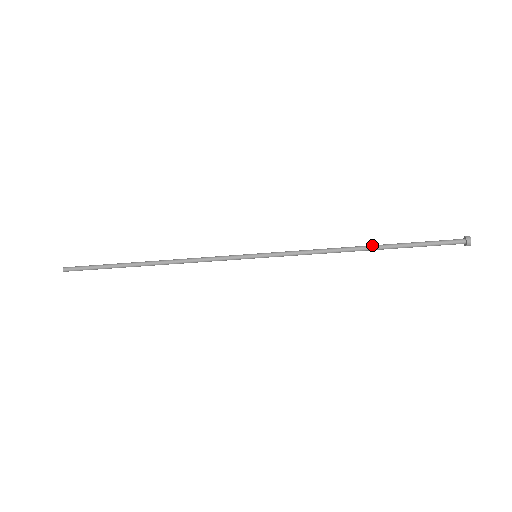
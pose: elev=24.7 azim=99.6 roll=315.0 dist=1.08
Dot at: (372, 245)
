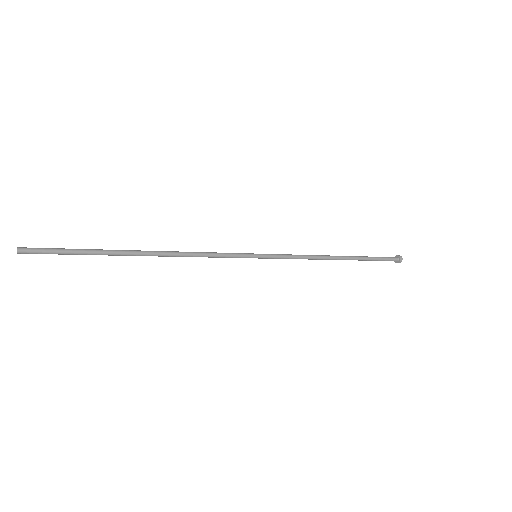
Dot at: occluded
